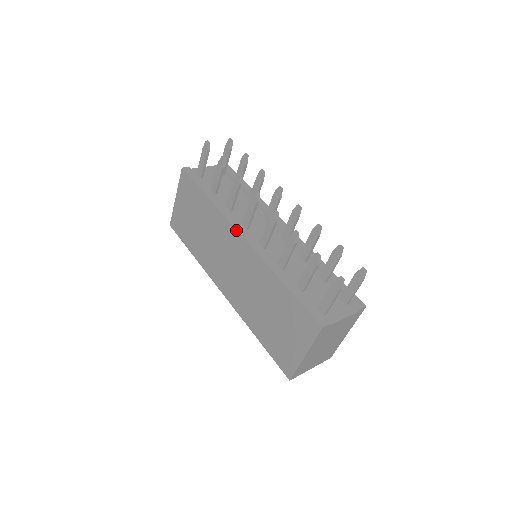
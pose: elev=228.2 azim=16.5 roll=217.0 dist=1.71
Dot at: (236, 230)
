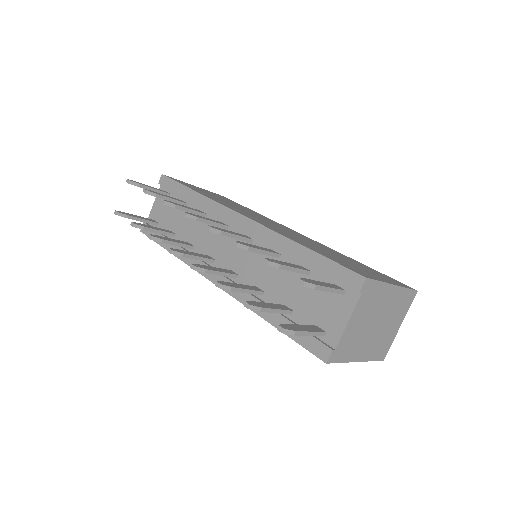
Dot at: occluded
